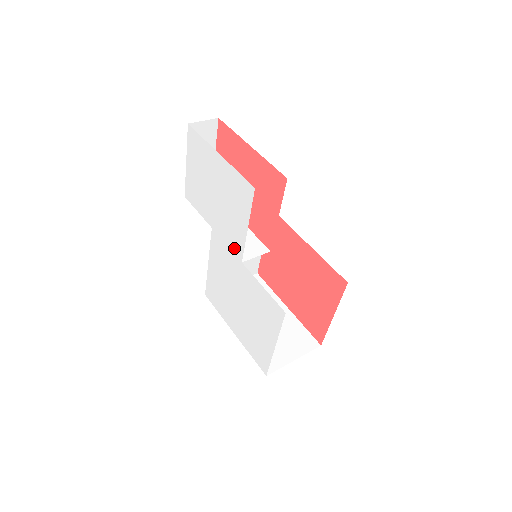
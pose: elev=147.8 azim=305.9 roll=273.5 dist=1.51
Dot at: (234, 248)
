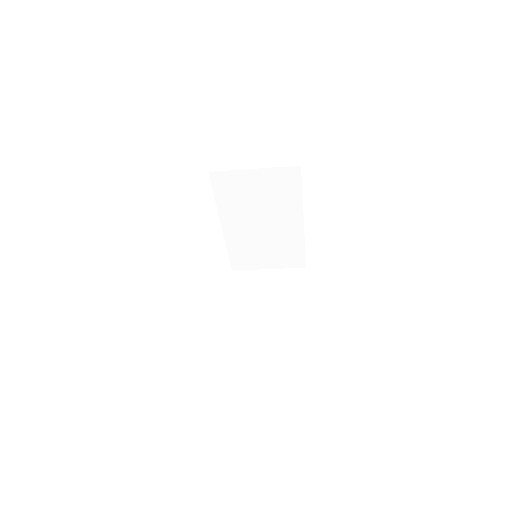
Dot at: occluded
